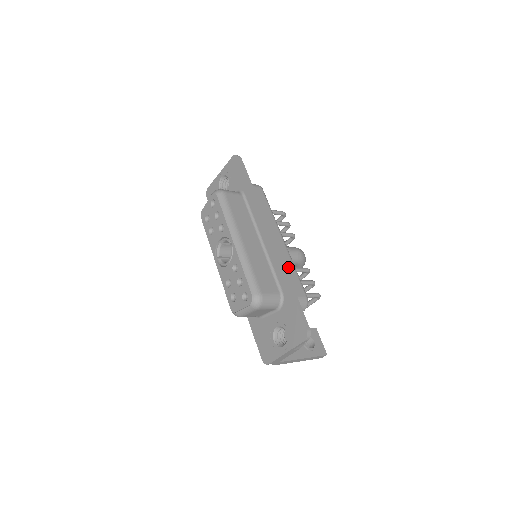
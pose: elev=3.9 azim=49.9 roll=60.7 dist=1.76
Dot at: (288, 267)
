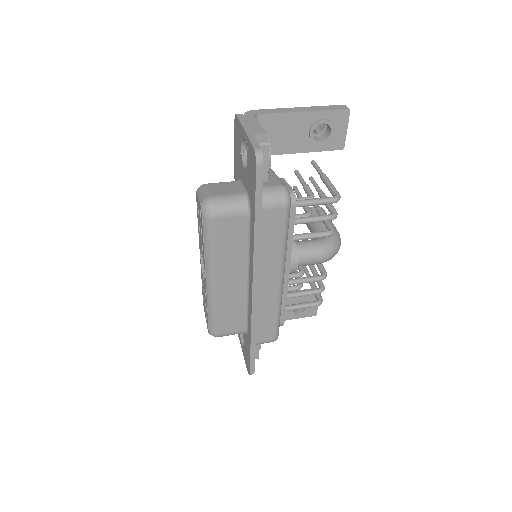
Dot at: (267, 314)
